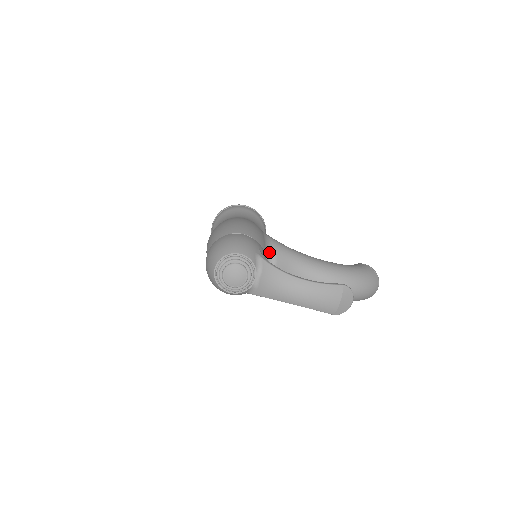
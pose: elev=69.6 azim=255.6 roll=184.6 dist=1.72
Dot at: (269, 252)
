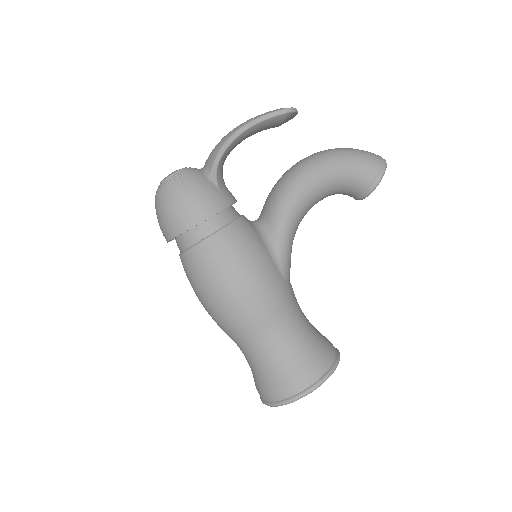
Dot at: occluded
